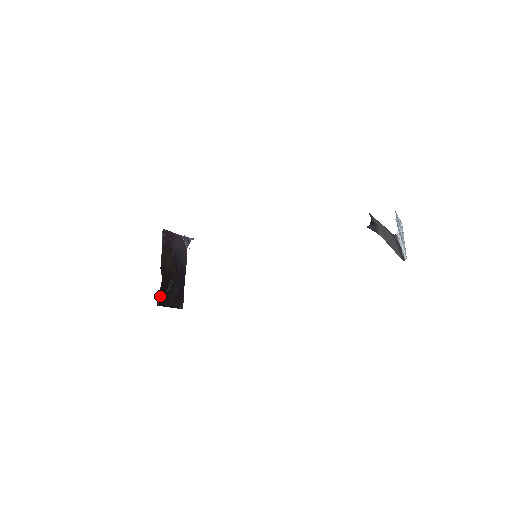
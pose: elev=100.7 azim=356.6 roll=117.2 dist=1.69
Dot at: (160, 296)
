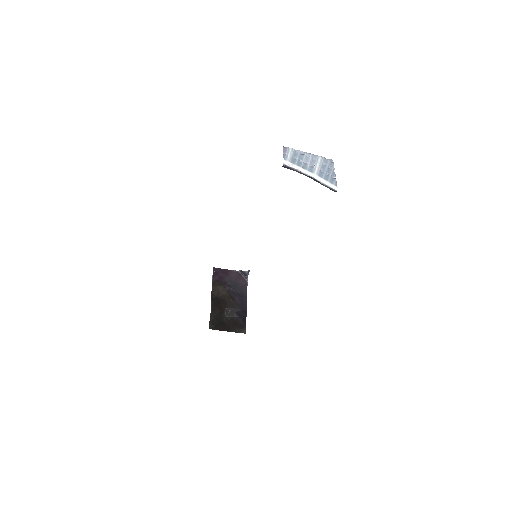
Dot at: (213, 321)
